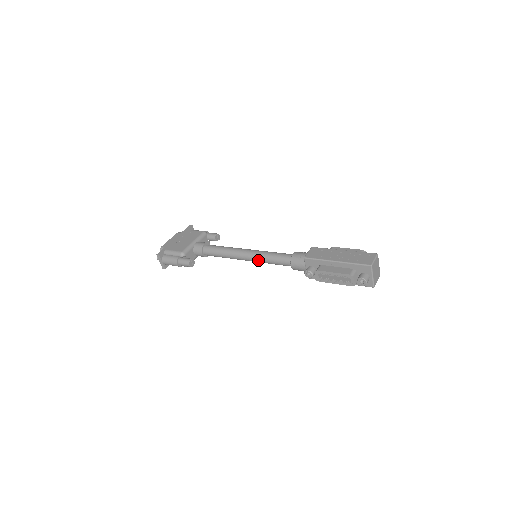
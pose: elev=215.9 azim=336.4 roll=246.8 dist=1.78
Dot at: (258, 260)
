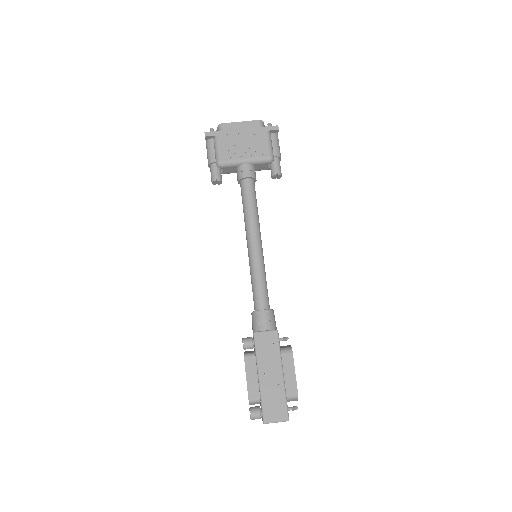
Dot at: (249, 264)
